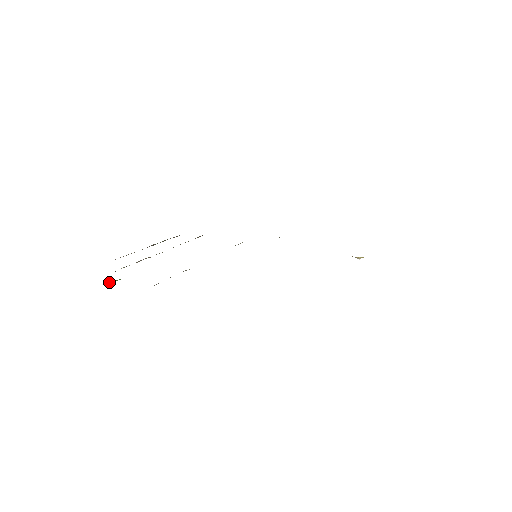
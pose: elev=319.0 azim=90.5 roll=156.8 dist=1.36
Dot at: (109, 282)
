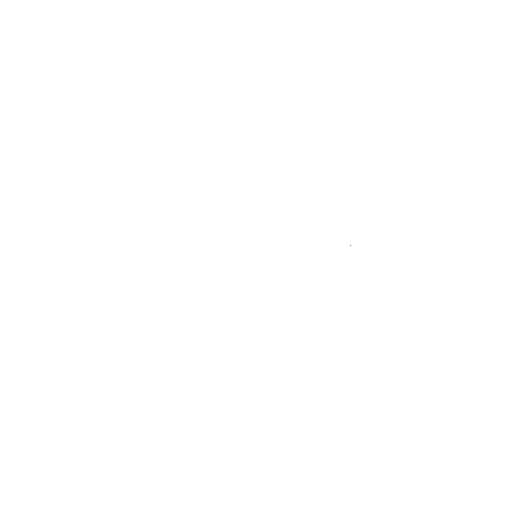
Dot at: occluded
